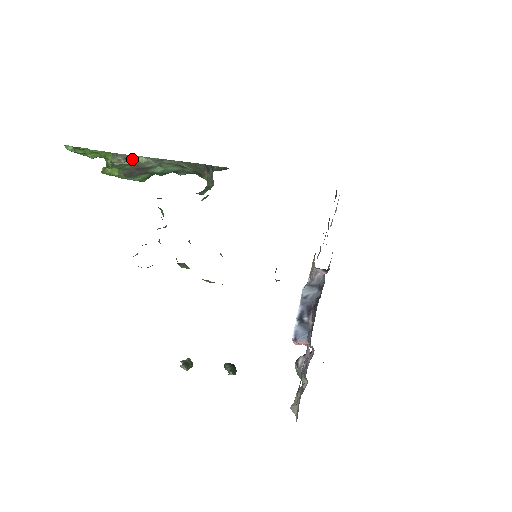
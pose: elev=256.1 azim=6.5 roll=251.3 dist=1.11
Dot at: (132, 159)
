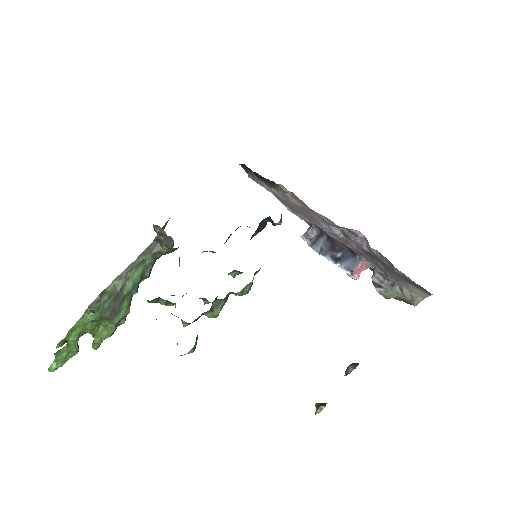
Dot at: (103, 295)
